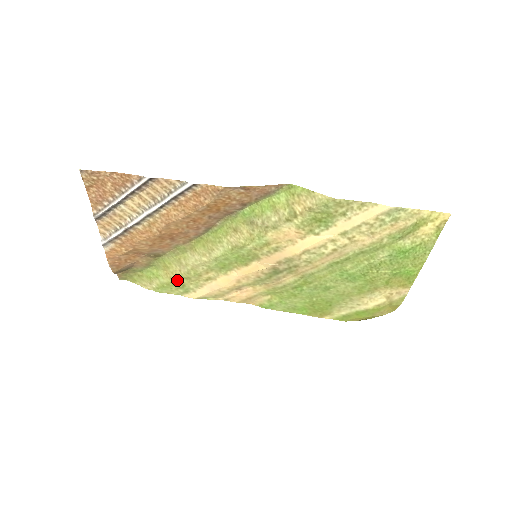
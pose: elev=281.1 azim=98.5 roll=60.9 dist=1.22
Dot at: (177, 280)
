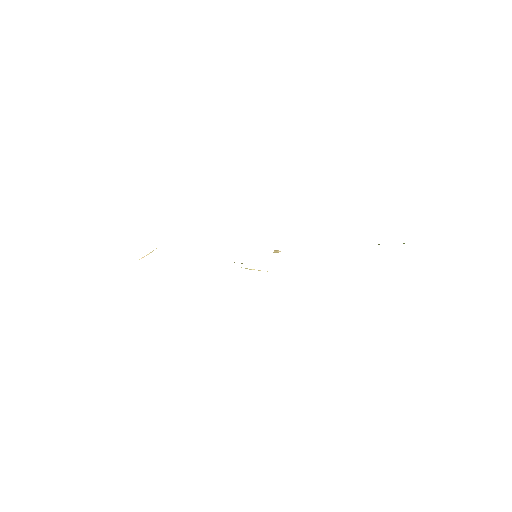
Dot at: occluded
